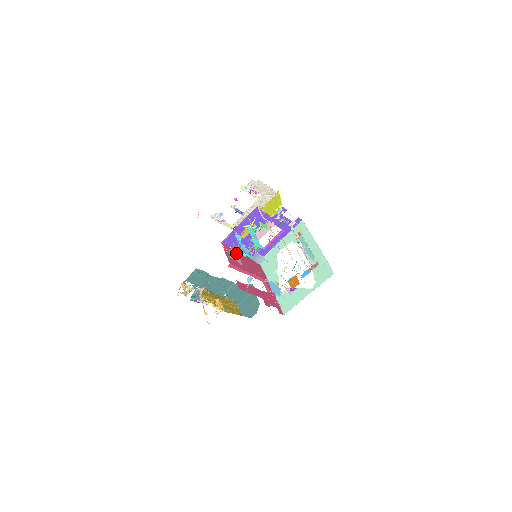
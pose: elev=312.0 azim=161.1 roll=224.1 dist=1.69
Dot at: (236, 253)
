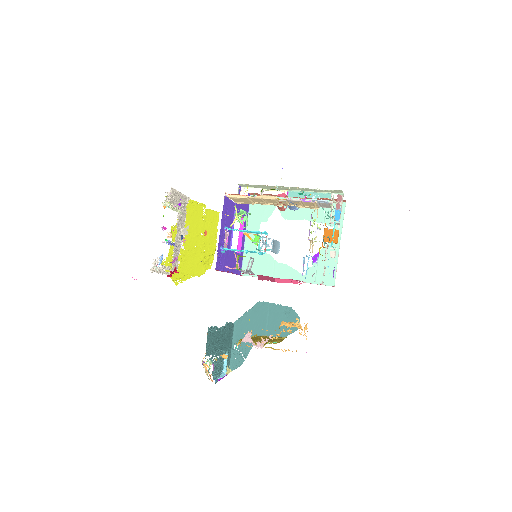
Dot at: (238, 268)
